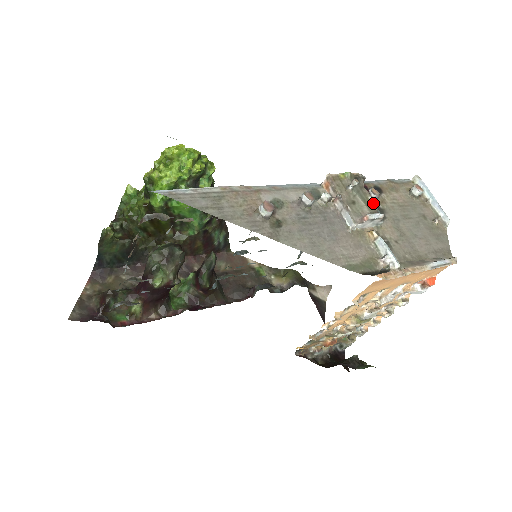
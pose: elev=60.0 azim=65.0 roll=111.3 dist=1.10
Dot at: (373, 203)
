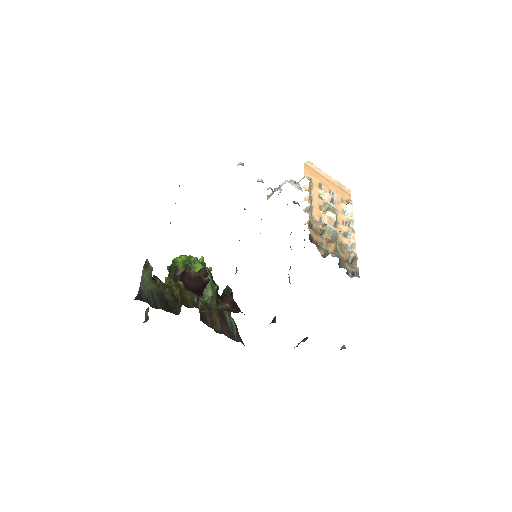
Dot at: occluded
